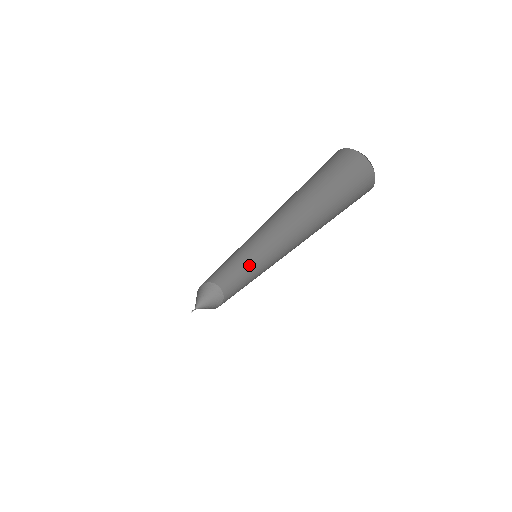
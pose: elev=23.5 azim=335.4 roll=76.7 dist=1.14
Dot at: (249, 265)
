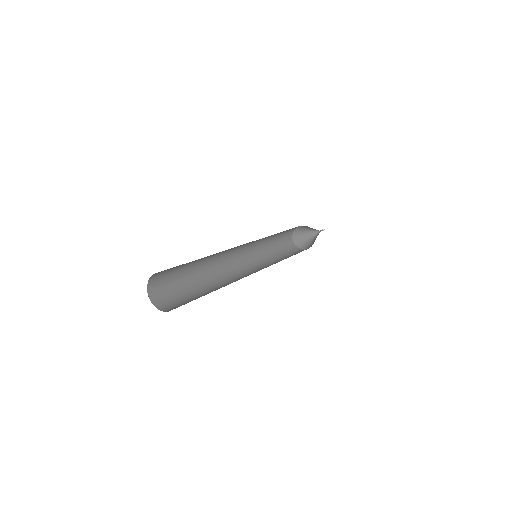
Dot at: occluded
